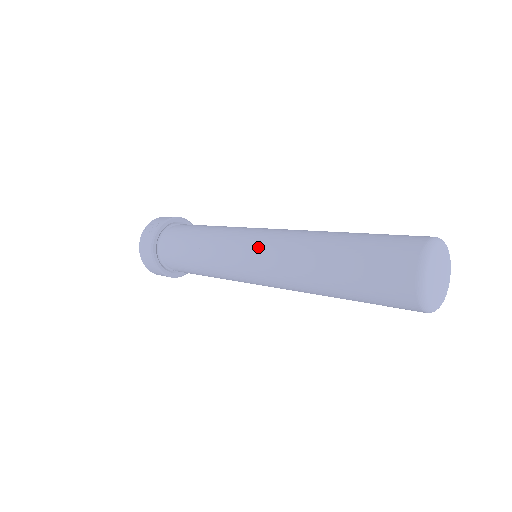
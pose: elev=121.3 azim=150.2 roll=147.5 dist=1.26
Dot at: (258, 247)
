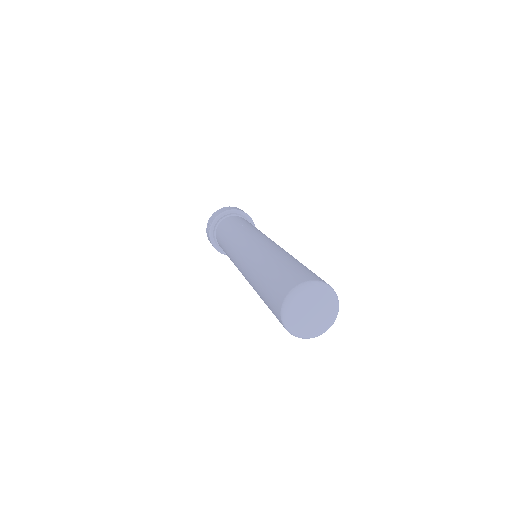
Dot at: (239, 264)
